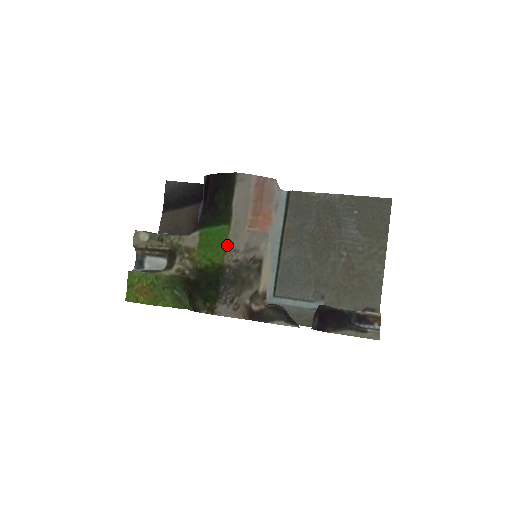
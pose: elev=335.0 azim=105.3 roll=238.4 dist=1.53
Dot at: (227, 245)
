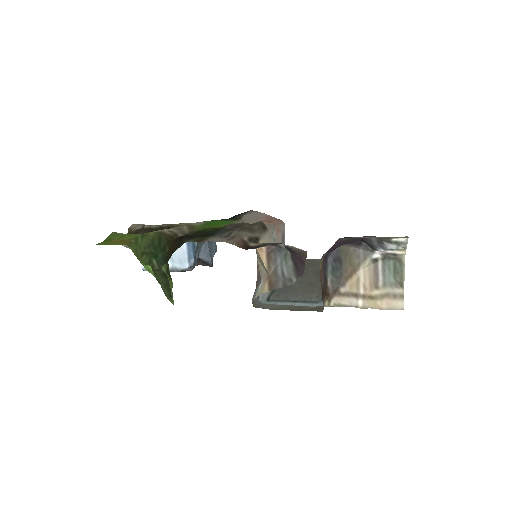
Dot at: occluded
